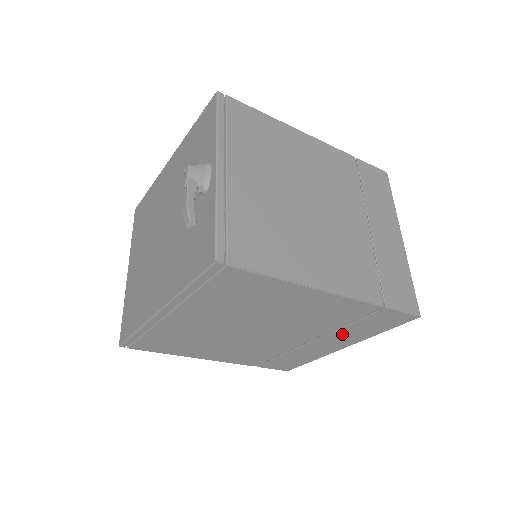
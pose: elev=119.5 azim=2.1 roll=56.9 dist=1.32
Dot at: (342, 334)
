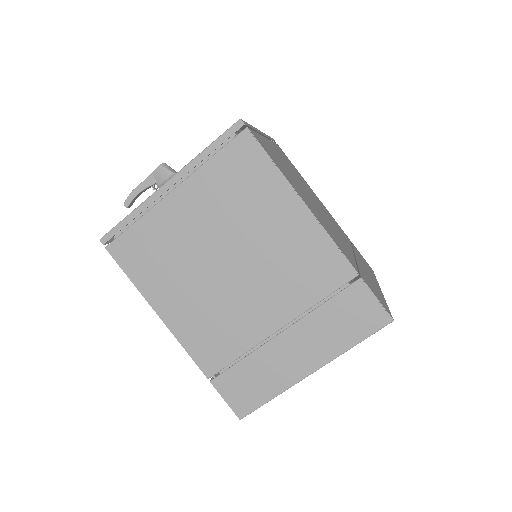
Dot at: occluded
